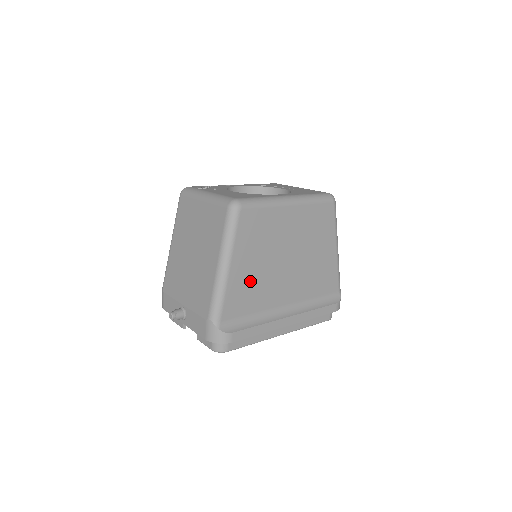
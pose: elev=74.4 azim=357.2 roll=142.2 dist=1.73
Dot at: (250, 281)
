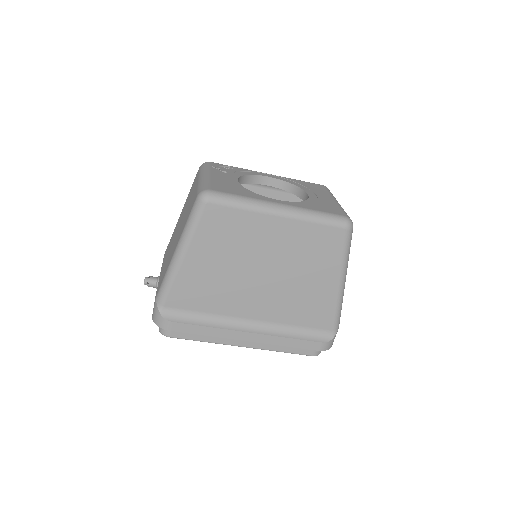
Dot at: (207, 279)
